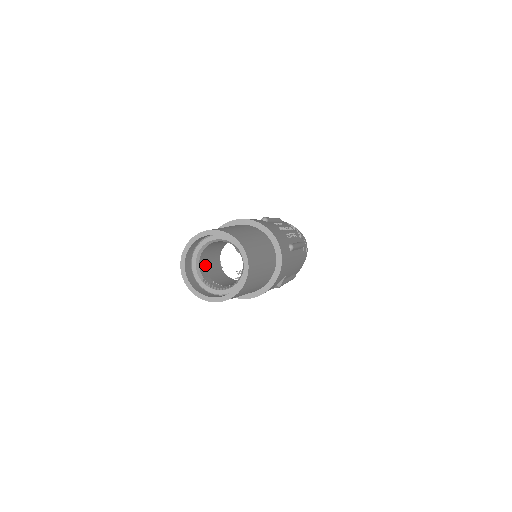
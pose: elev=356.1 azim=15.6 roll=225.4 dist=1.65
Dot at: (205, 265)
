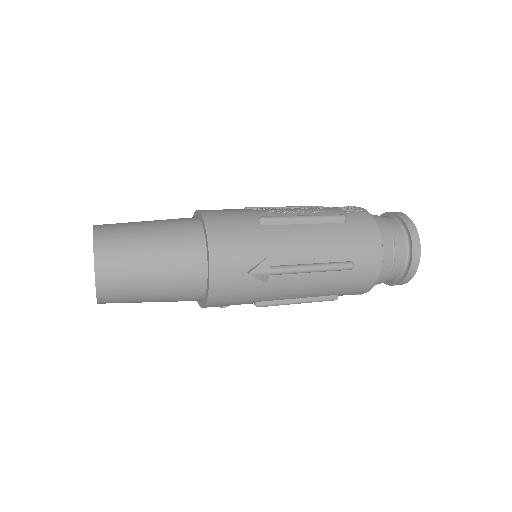
Dot at: occluded
